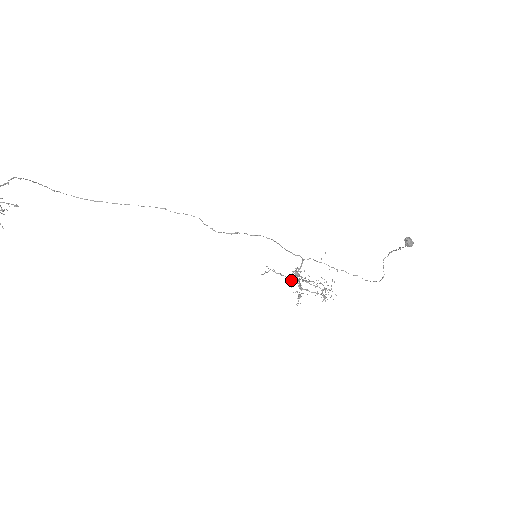
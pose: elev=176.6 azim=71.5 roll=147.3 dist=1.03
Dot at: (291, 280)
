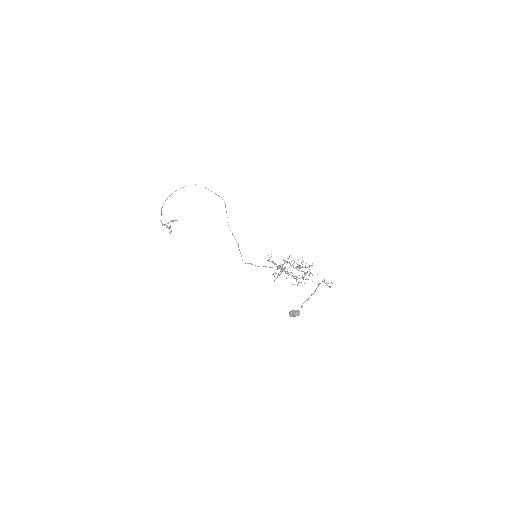
Dot at: occluded
